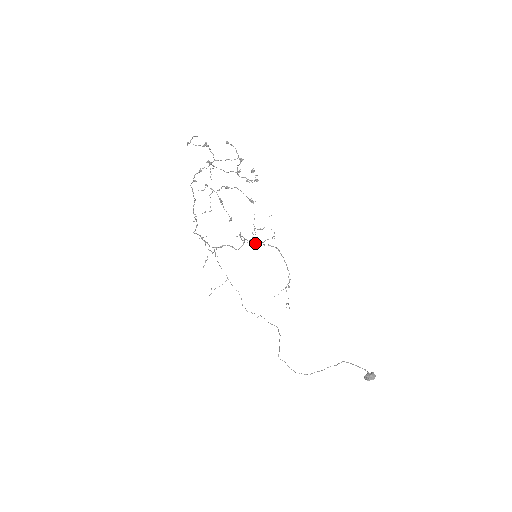
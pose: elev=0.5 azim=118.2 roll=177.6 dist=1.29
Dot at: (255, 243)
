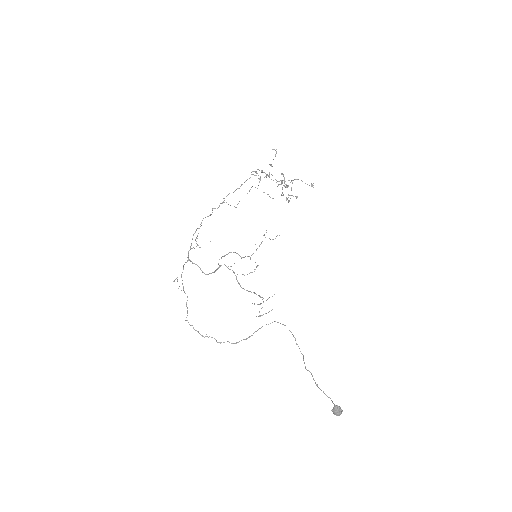
Dot at: occluded
